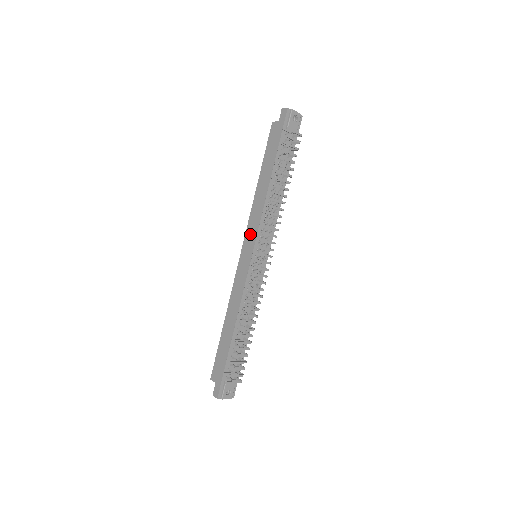
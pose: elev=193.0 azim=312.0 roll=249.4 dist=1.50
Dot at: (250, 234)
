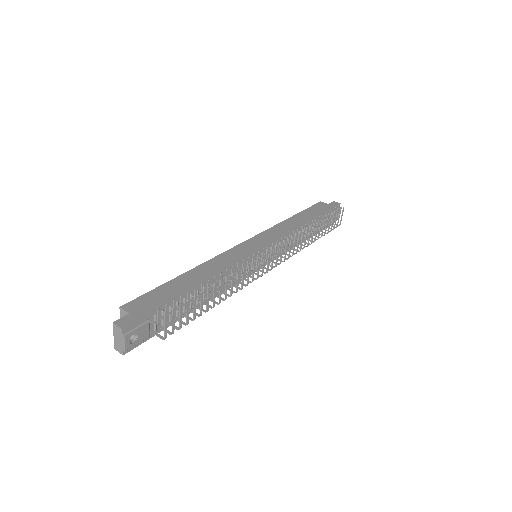
Dot at: (266, 236)
